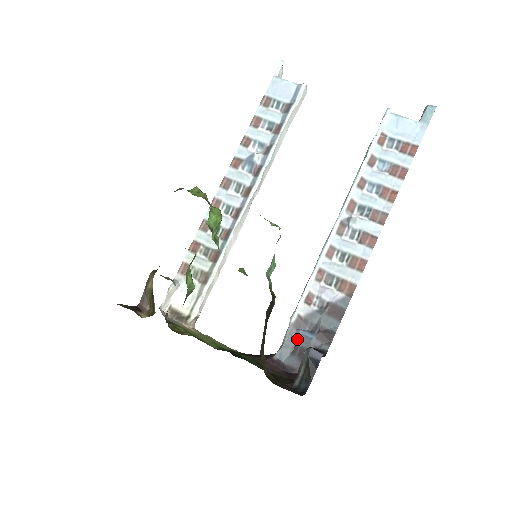
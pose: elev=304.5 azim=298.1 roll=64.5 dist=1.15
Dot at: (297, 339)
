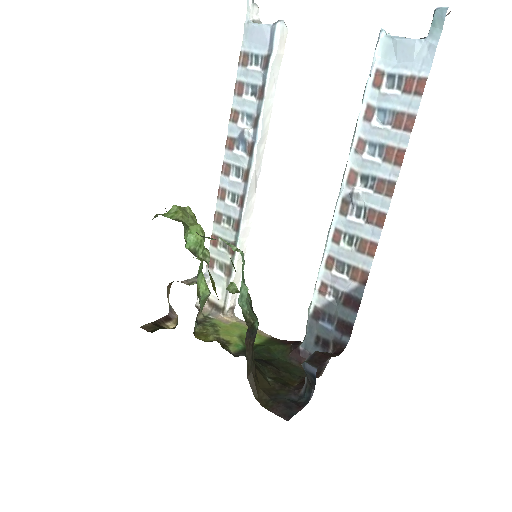
Dot at: (318, 330)
